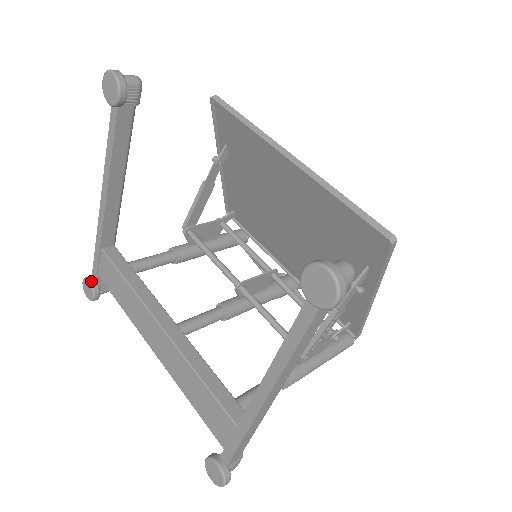
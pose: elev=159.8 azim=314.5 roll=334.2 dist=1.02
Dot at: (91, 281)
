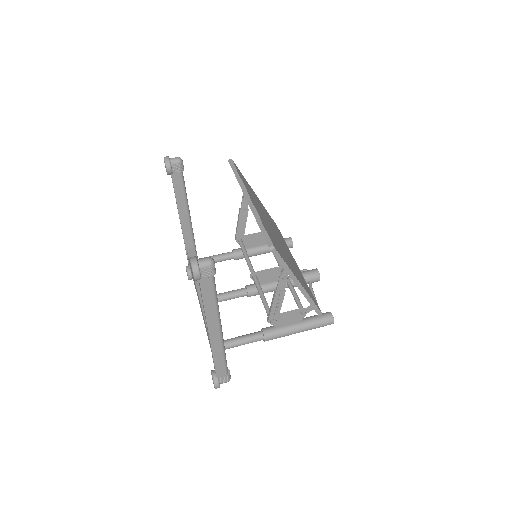
Dot at: (187, 268)
